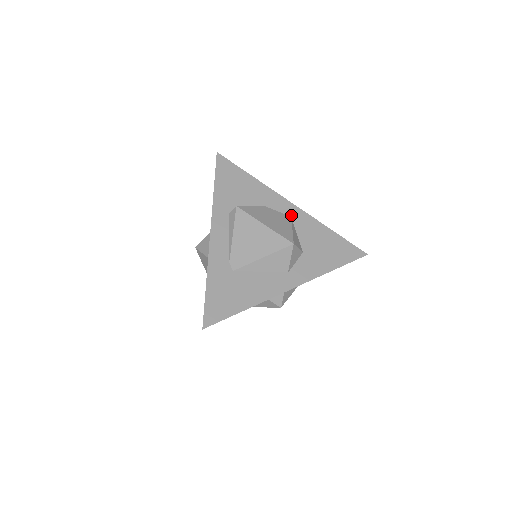
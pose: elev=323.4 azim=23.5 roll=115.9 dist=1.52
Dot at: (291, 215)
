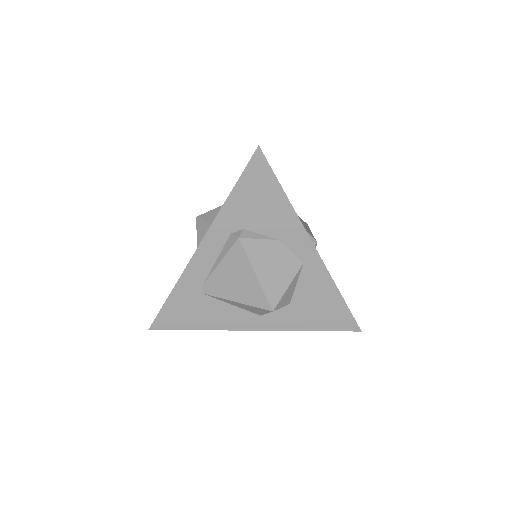
Dot at: (304, 261)
